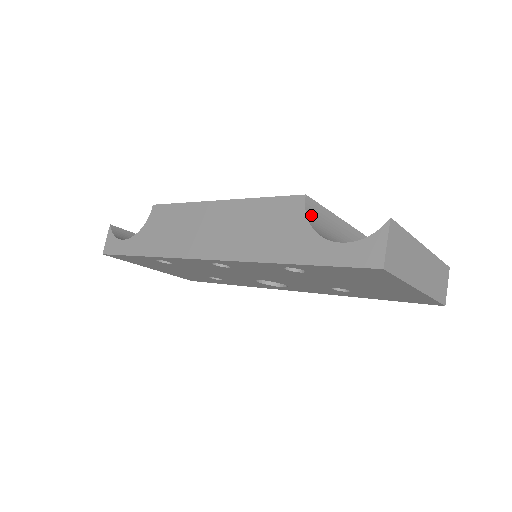
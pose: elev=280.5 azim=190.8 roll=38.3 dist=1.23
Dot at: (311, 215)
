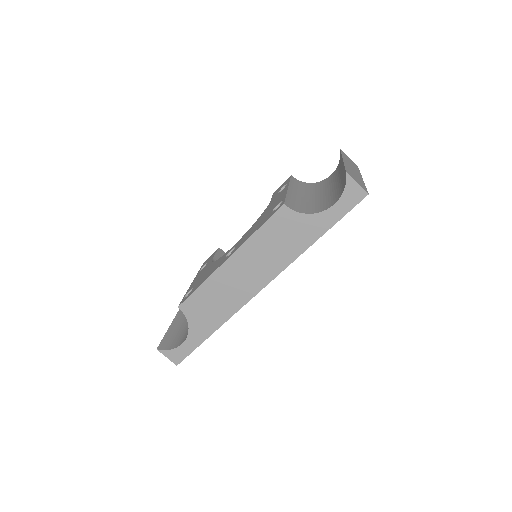
Dot at: (295, 209)
